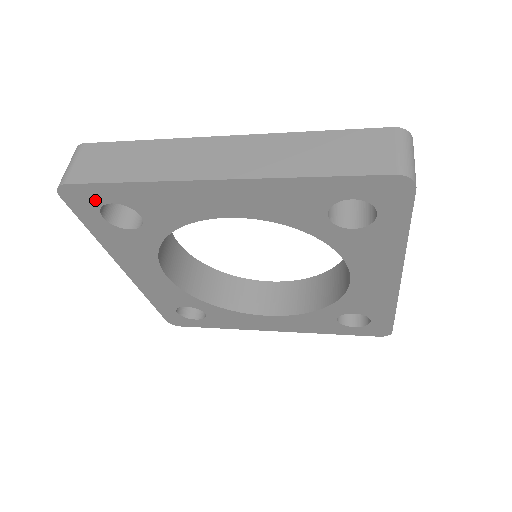
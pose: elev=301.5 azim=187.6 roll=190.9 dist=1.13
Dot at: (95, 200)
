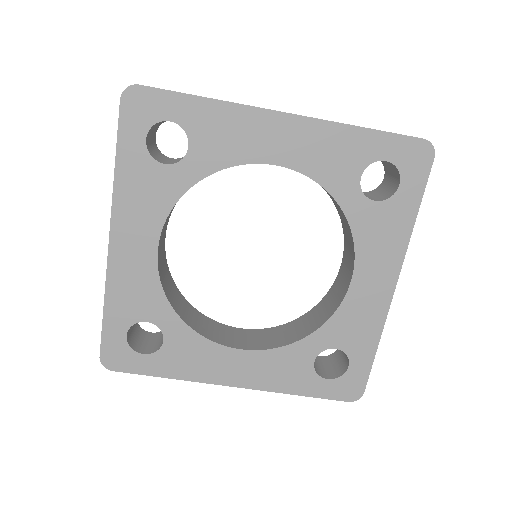
Dot at: (155, 113)
